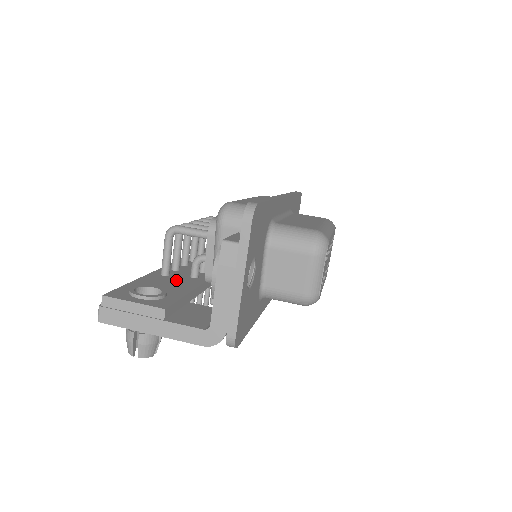
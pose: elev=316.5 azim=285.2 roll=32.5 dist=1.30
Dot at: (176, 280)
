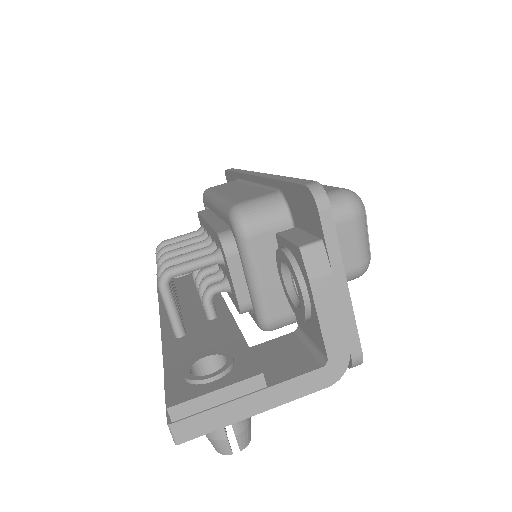
Dot at: (203, 333)
